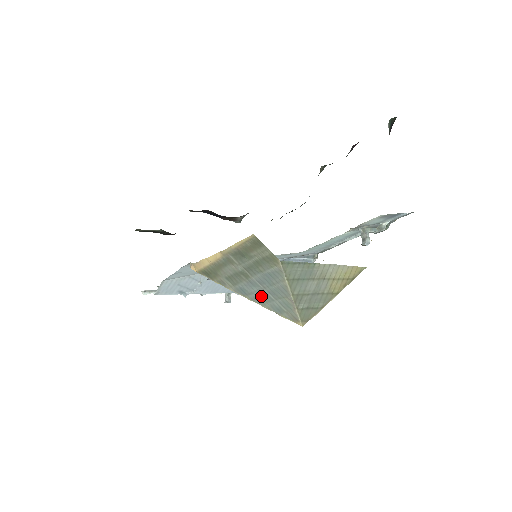
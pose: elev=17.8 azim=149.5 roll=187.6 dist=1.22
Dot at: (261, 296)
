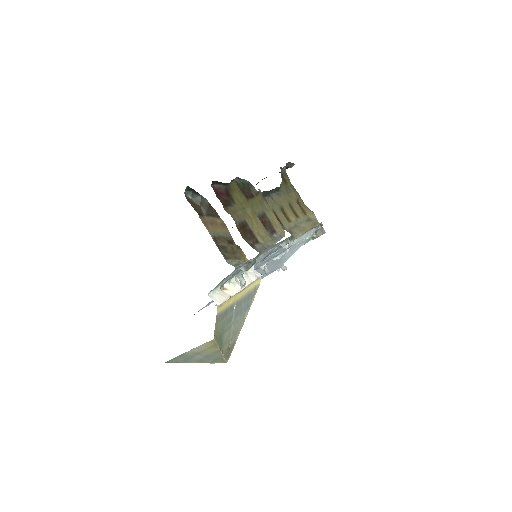
Dot at: occluded
